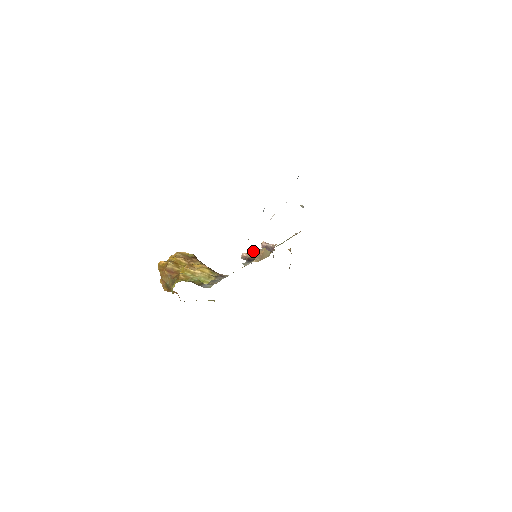
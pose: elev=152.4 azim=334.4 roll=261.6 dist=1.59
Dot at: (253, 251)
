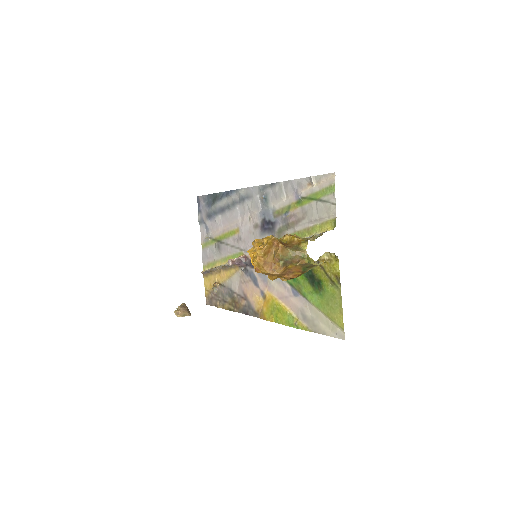
Dot at: (180, 307)
